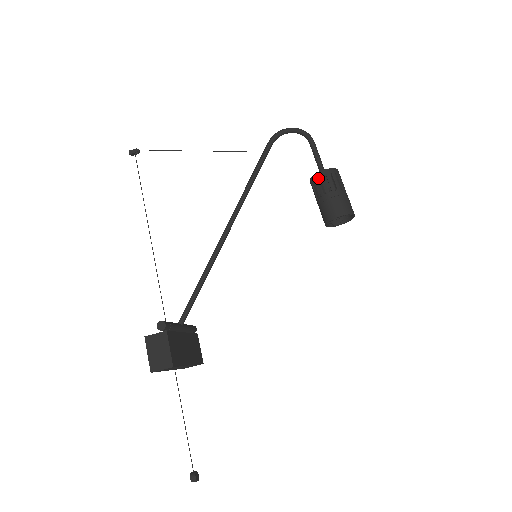
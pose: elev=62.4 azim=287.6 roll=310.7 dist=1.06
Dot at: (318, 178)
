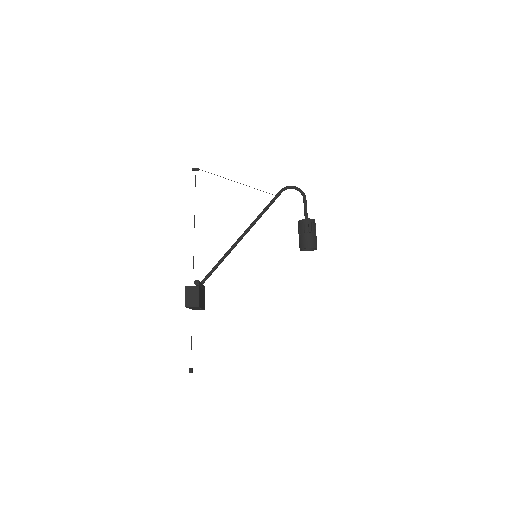
Dot at: (303, 222)
